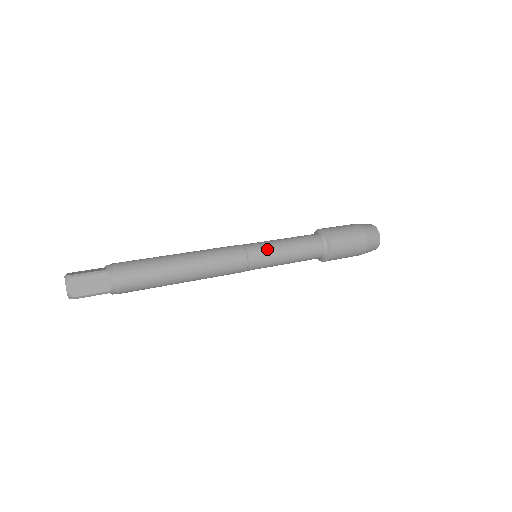
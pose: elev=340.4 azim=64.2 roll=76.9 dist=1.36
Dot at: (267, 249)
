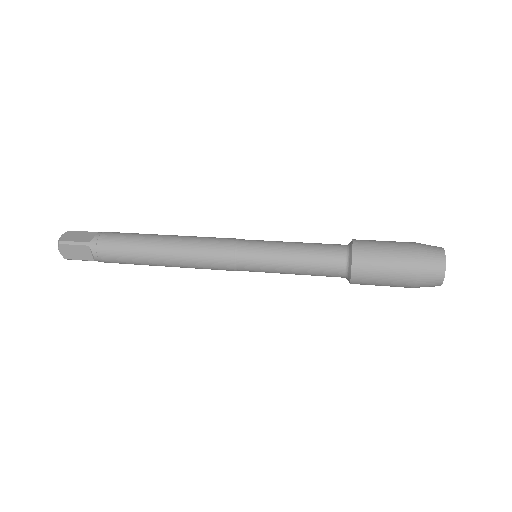
Dot at: (262, 258)
